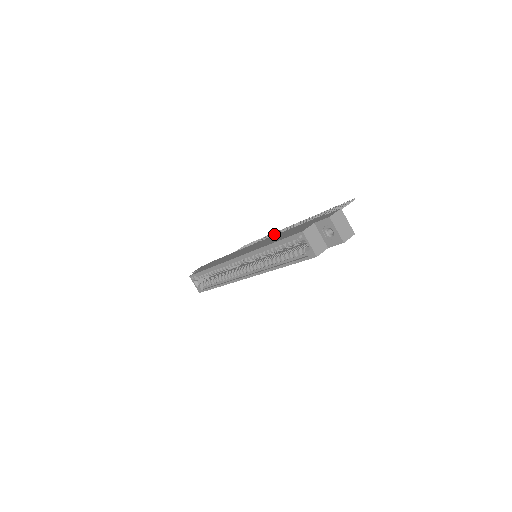
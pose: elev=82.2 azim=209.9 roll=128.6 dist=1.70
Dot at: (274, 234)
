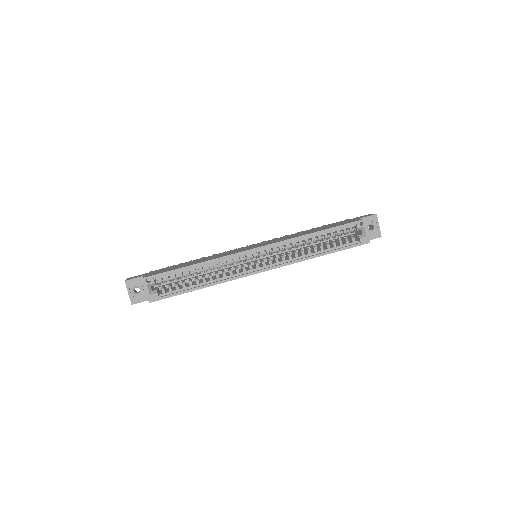
Dot at: occluded
